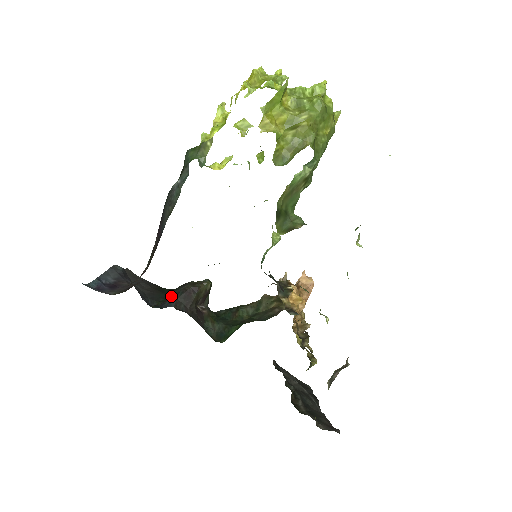
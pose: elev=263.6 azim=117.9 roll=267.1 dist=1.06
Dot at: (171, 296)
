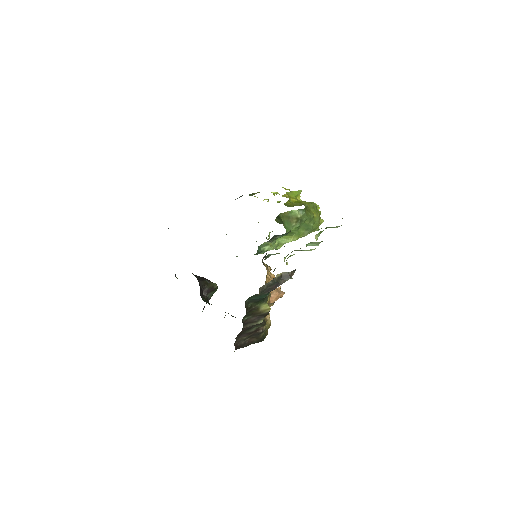
Dot at: occluded
